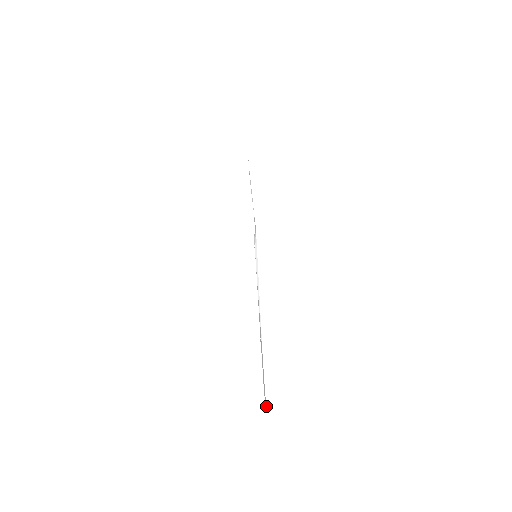
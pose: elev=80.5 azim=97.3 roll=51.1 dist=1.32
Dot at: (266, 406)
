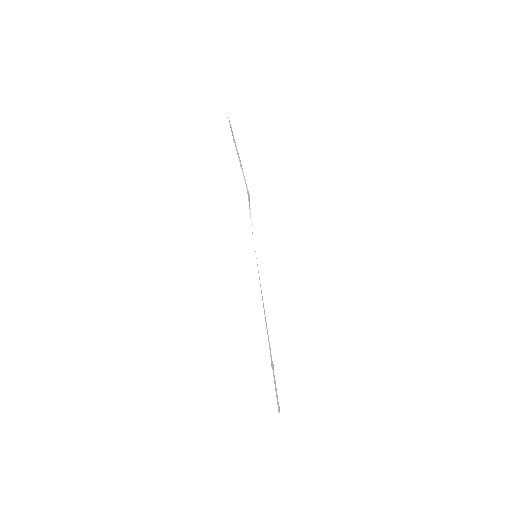
Dot at: occluded
